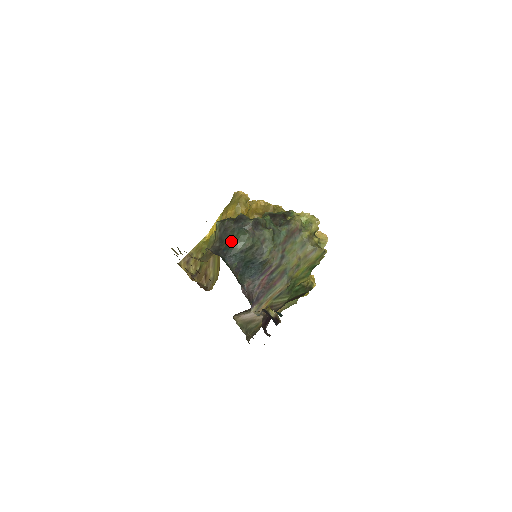
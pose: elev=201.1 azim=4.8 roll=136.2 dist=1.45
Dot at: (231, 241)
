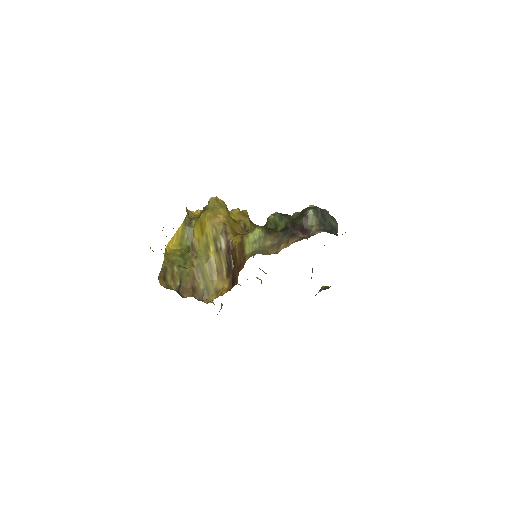
Dot at: (333, 224)
